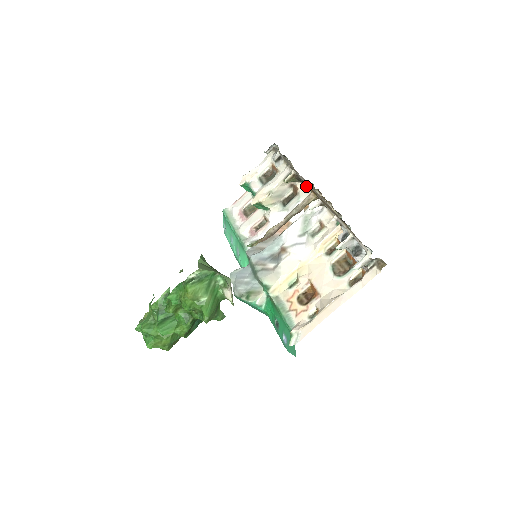
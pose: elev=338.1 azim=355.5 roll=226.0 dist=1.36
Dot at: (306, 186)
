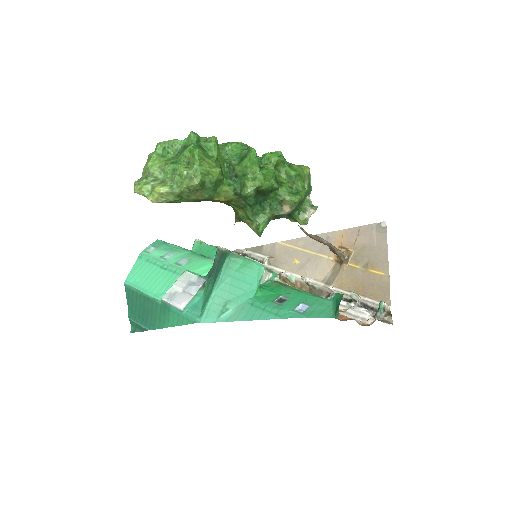
Dot at: (286, 272)
